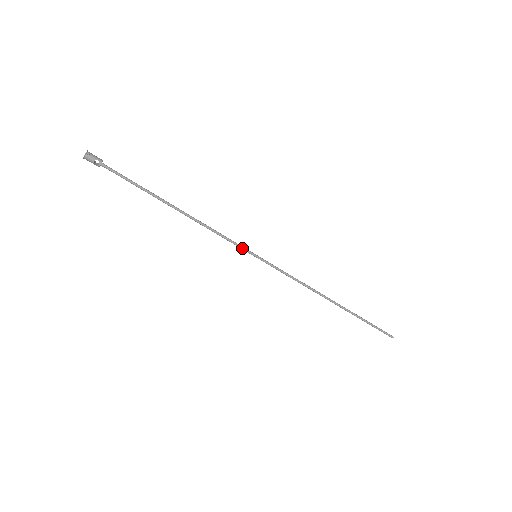
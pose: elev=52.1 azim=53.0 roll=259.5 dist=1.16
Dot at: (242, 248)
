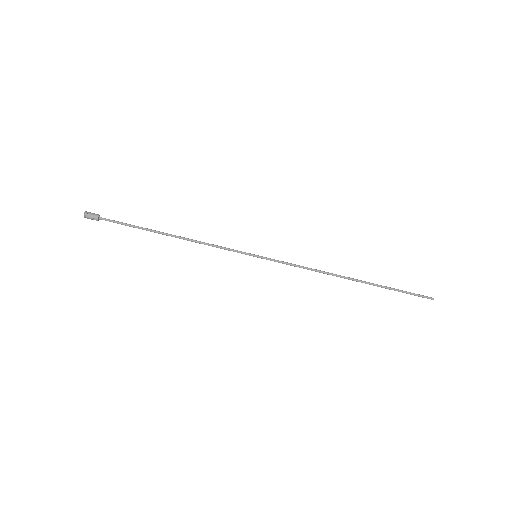
Dot at: occluded
